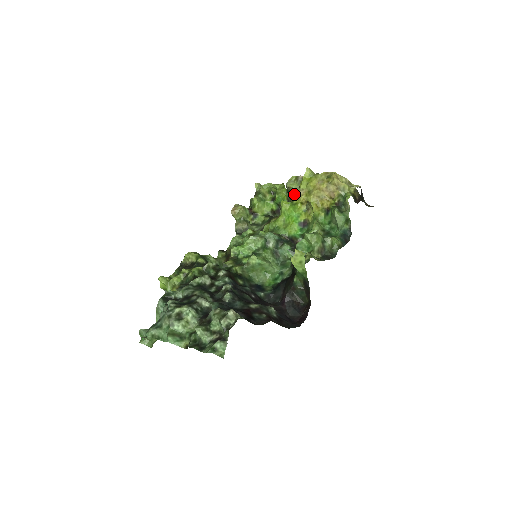
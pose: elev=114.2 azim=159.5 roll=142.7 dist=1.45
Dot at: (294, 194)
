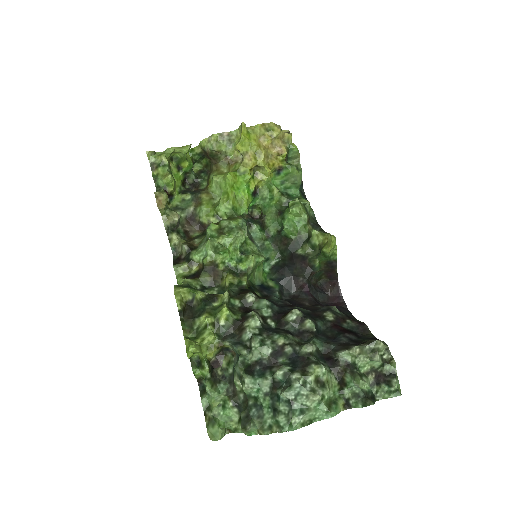
Dot at: (223, 158)
